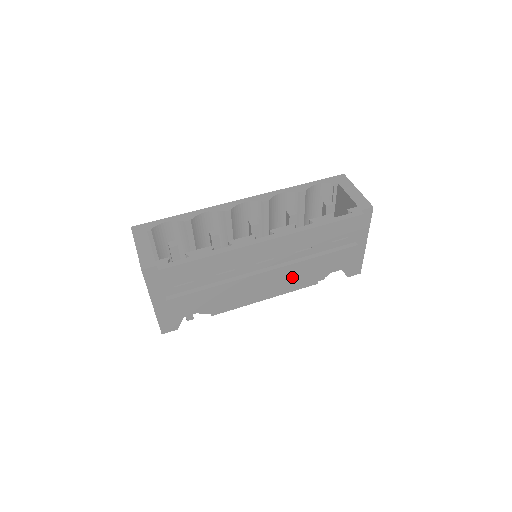
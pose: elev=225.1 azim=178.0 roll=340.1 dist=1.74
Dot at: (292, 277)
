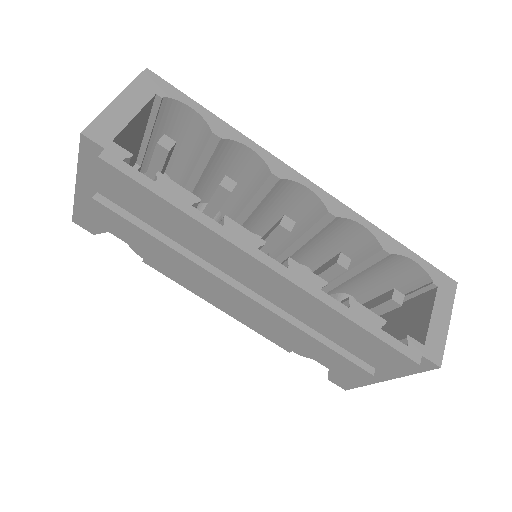
Dot at: (267, 321)
